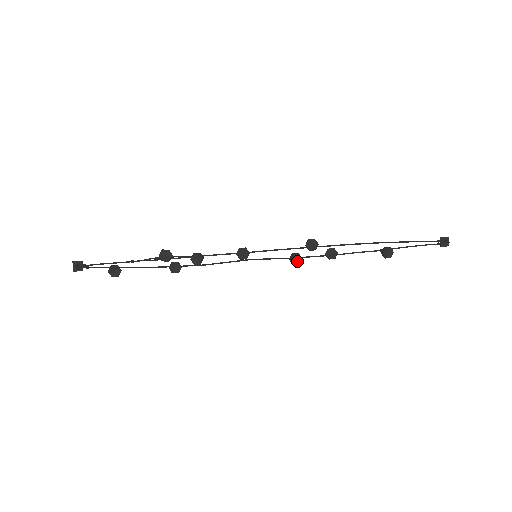
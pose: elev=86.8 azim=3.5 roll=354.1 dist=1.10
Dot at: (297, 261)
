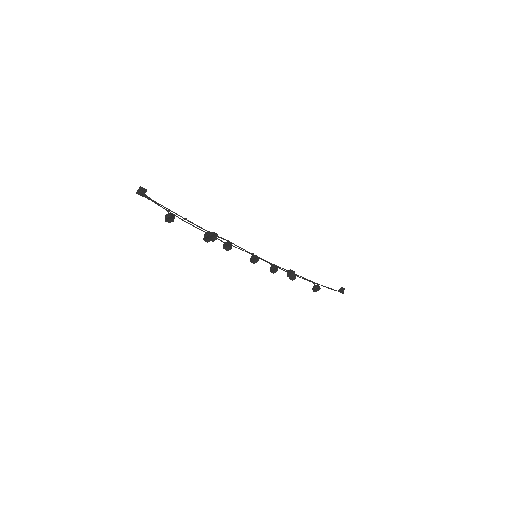
Dot at: (274, 271)
